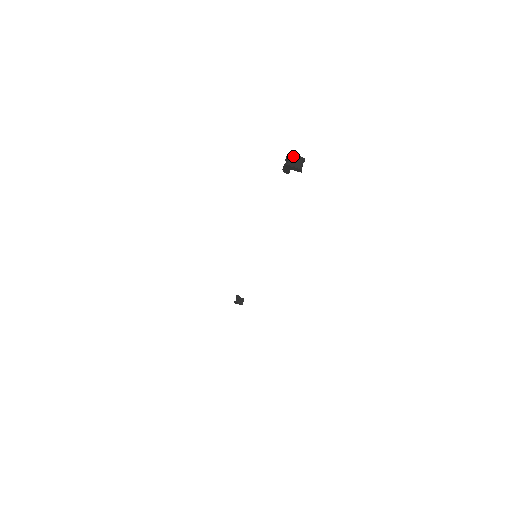
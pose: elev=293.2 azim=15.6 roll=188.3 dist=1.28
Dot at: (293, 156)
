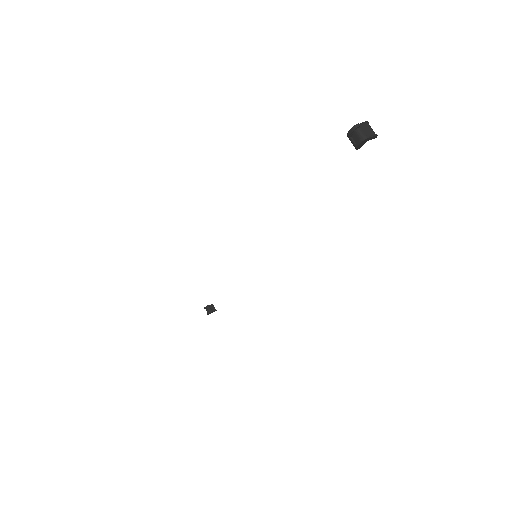
Dot at: (360, 126)
